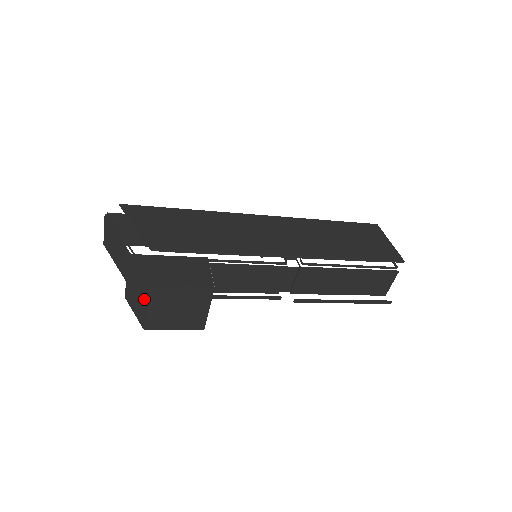
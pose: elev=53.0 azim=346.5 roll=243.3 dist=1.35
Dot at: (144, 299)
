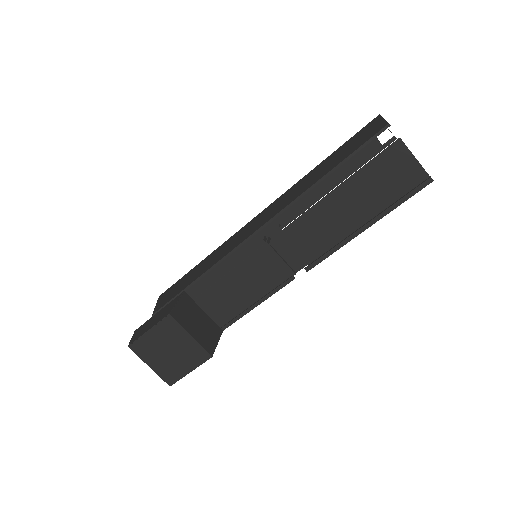
Dot at: occluded
